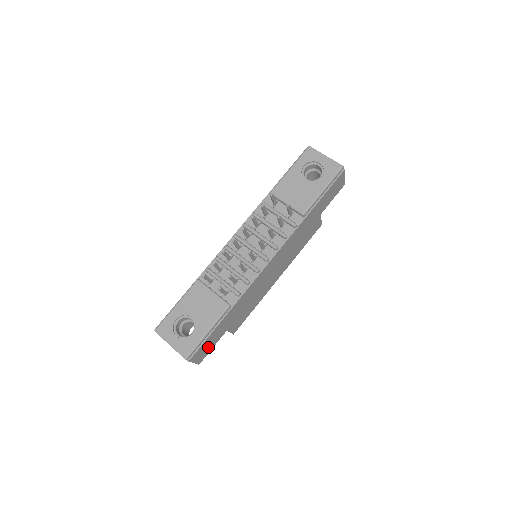
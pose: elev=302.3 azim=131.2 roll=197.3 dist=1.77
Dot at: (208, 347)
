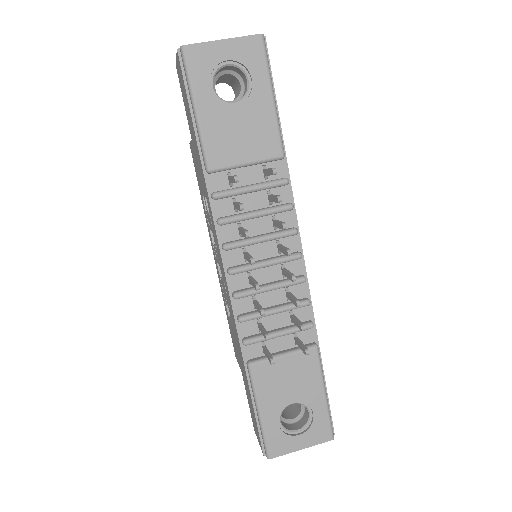
Dot at: occluded
